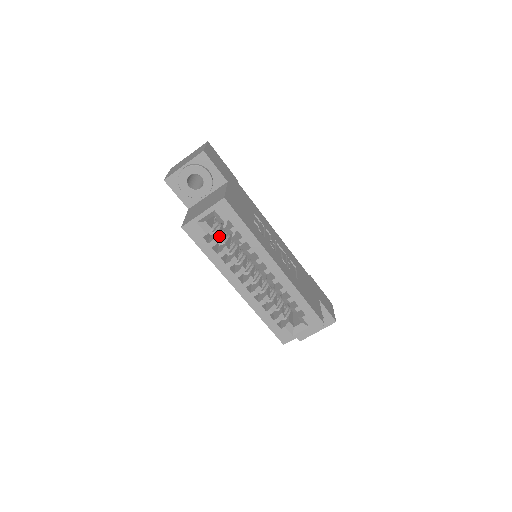
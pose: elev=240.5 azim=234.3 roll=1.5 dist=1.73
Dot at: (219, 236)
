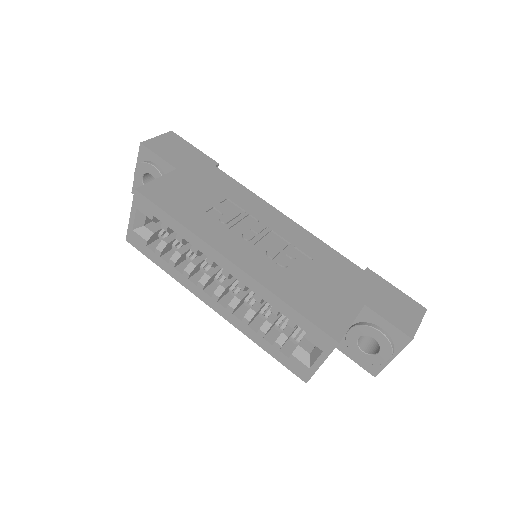
Dot at: (167, 240)
